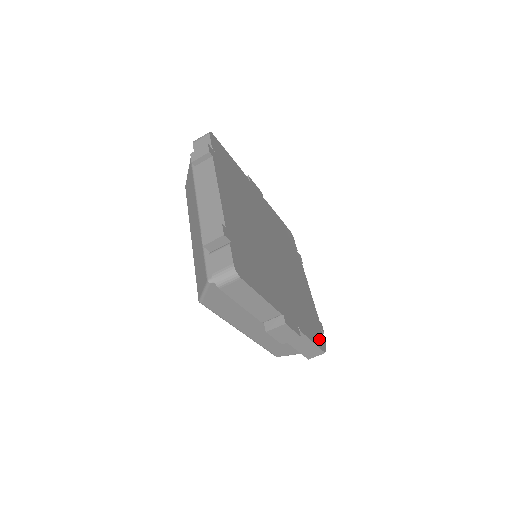
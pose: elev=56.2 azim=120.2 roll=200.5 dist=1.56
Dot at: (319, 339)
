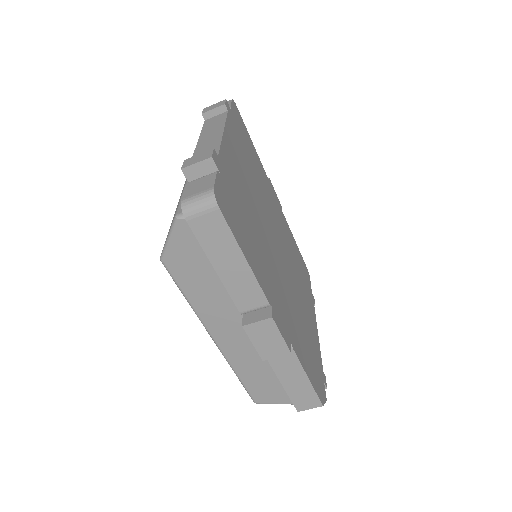
Dot at: (318, 385)
